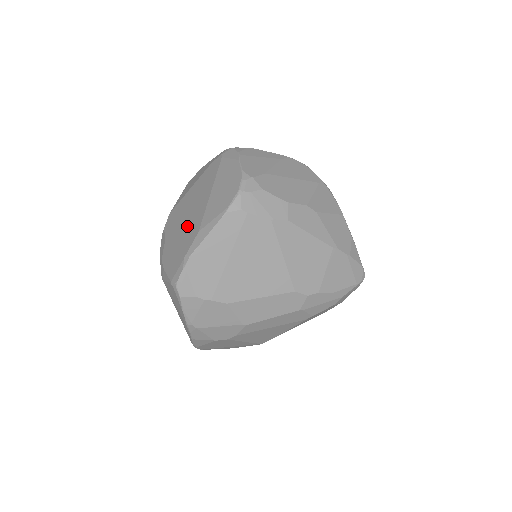
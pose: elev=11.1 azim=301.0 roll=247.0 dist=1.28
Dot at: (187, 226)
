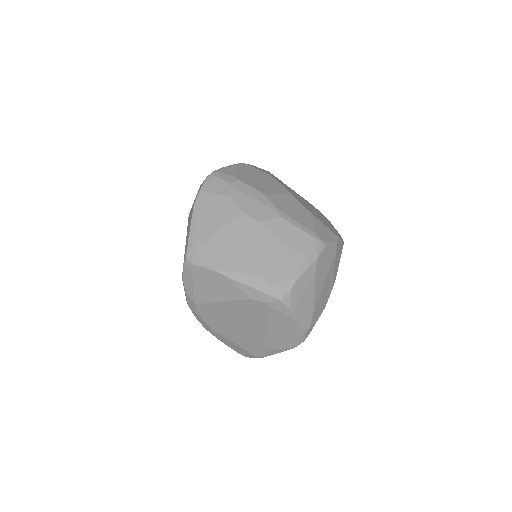
Dot at: (244, 337)
